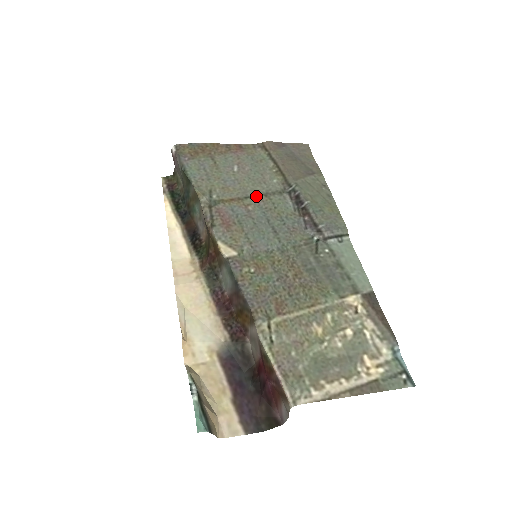
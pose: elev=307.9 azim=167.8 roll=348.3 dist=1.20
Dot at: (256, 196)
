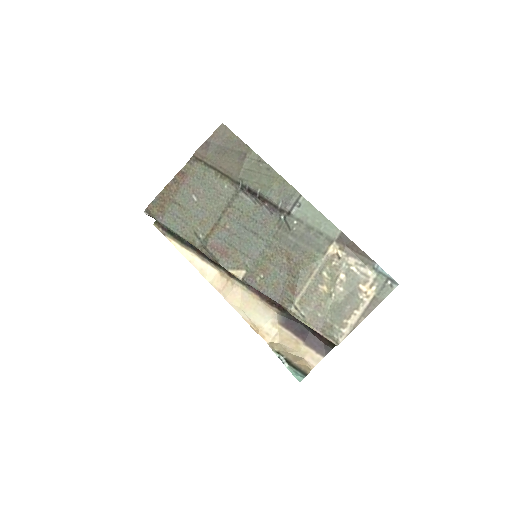
Dot at: (224, 213)
